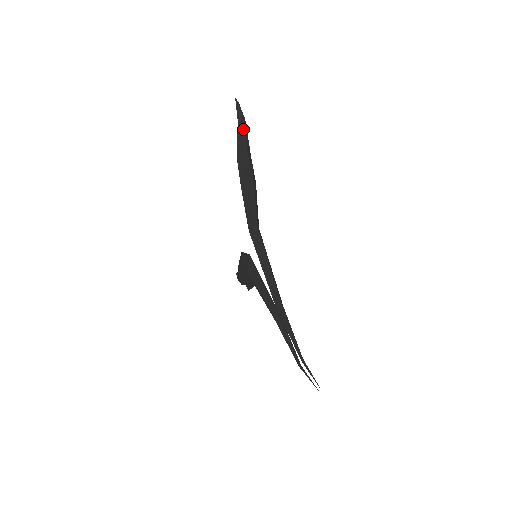
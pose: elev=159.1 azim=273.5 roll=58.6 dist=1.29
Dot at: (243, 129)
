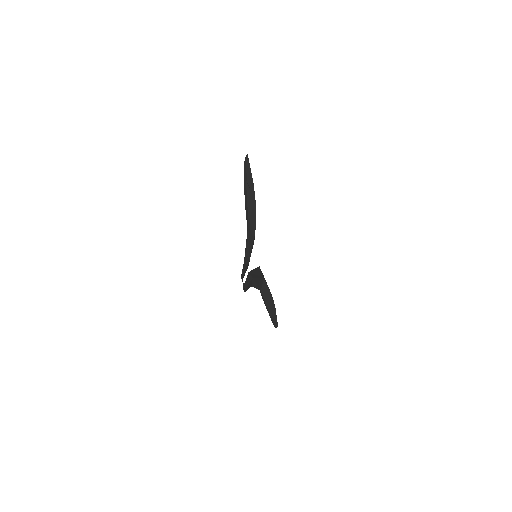
Dot at: (246, 165)
